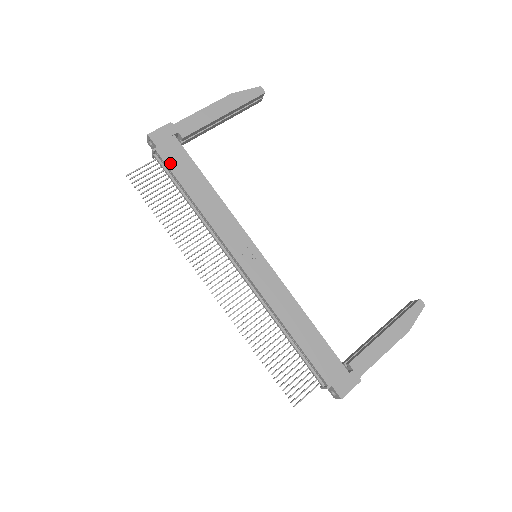
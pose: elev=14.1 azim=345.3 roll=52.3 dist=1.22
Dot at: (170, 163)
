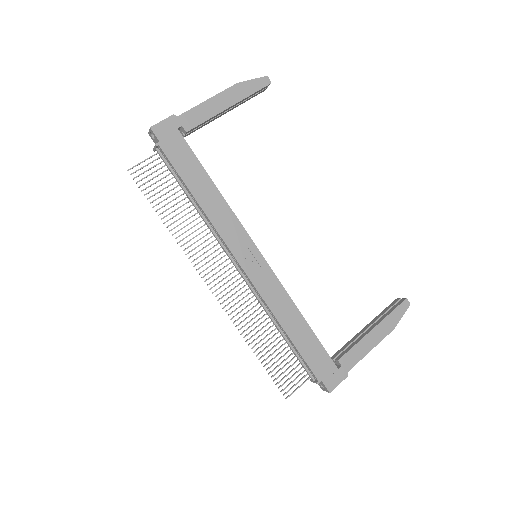
Dot at: (173, 159)
